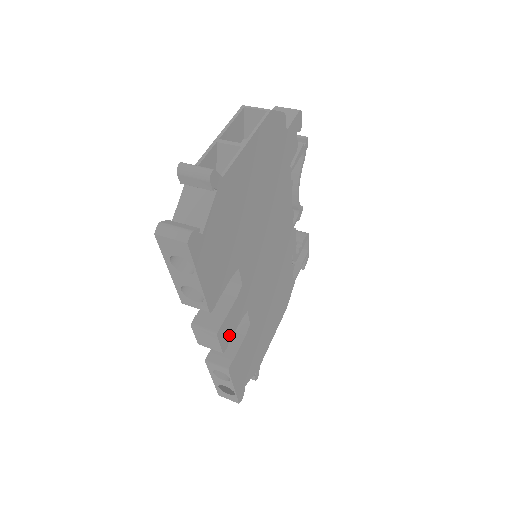
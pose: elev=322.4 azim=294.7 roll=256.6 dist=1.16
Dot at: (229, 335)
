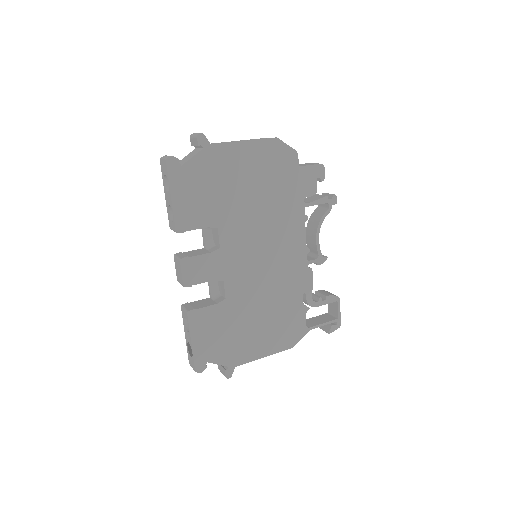
Dot at: (195, 278)
